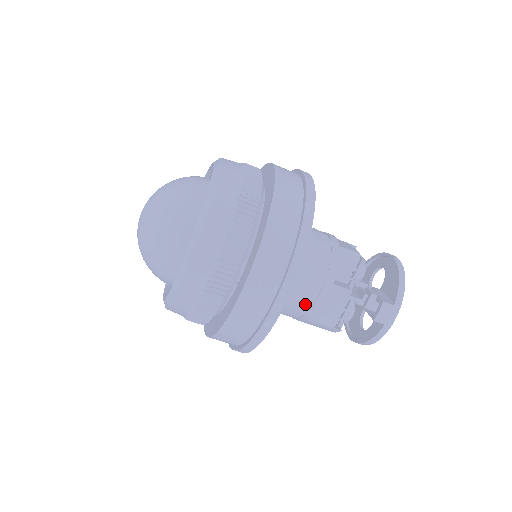
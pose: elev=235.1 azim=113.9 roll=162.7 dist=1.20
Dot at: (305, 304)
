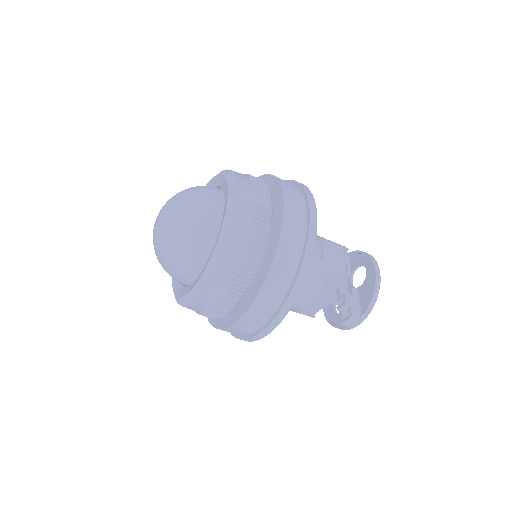
Dot at: occluded
